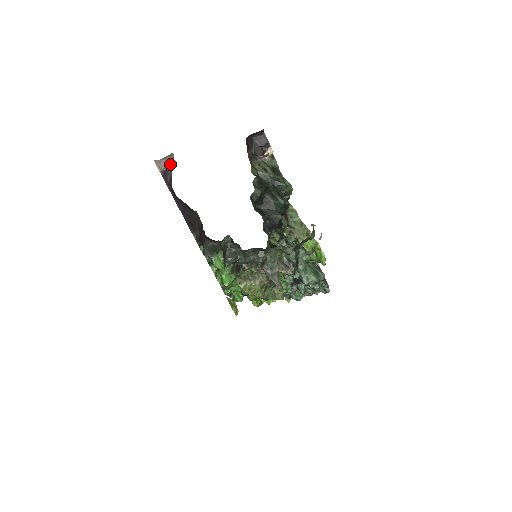
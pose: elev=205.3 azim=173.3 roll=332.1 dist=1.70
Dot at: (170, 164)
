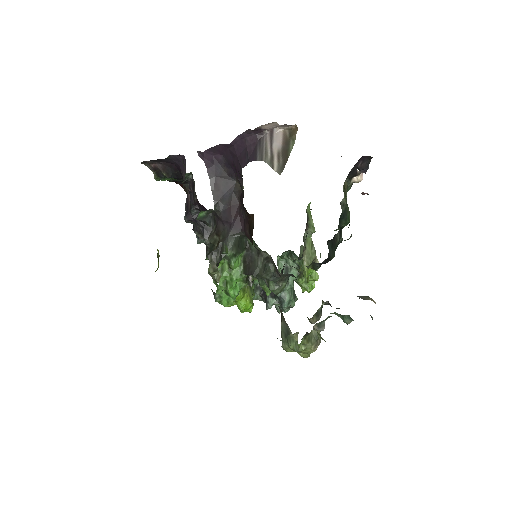
Dot at: occluded
